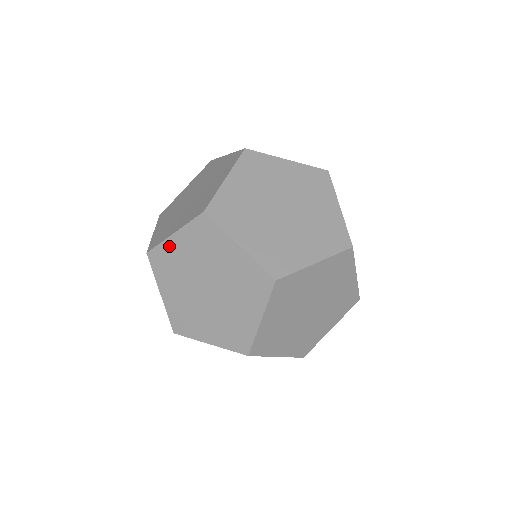
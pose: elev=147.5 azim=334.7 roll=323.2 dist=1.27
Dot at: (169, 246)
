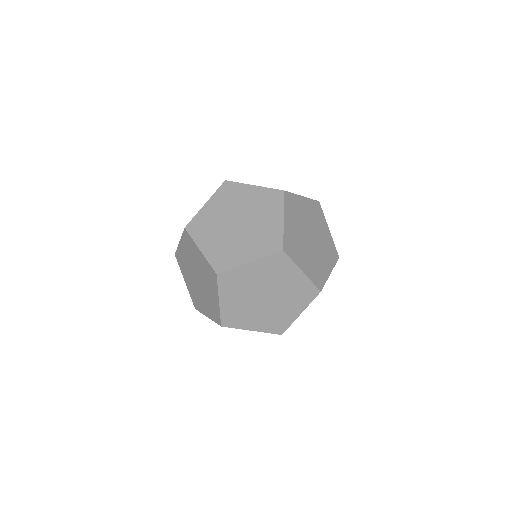
Dot at: (180, 250)
